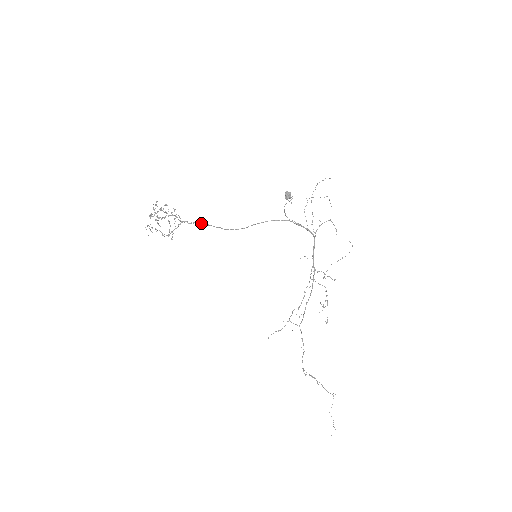
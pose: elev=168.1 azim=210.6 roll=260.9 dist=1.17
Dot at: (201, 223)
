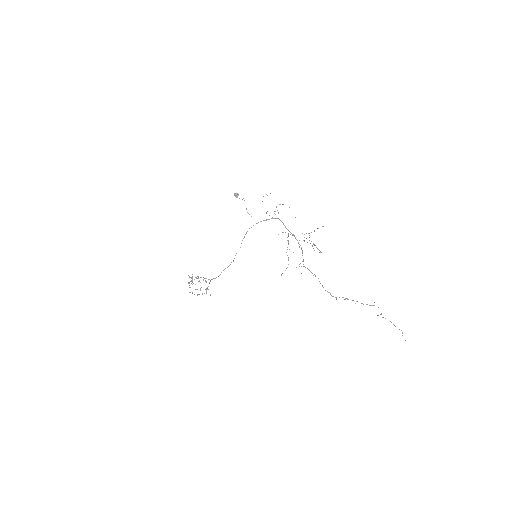
Dot at: (221, 272)
